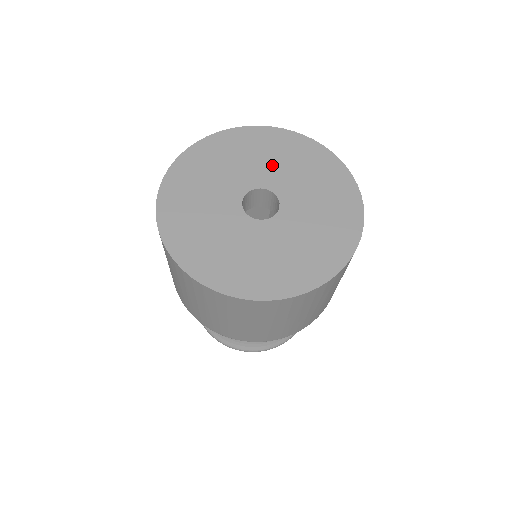
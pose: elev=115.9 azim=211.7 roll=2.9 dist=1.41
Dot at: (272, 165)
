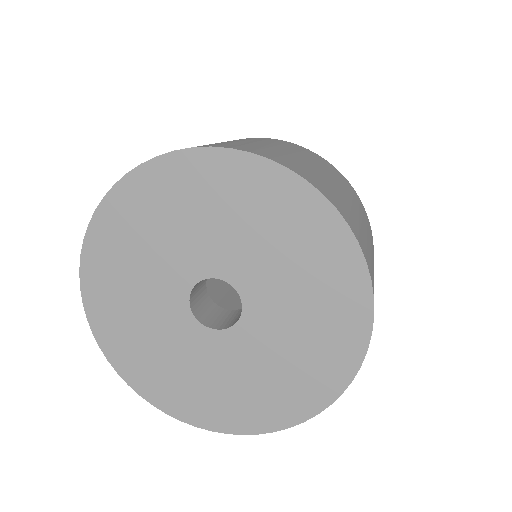
Dot at: (173, 242)
